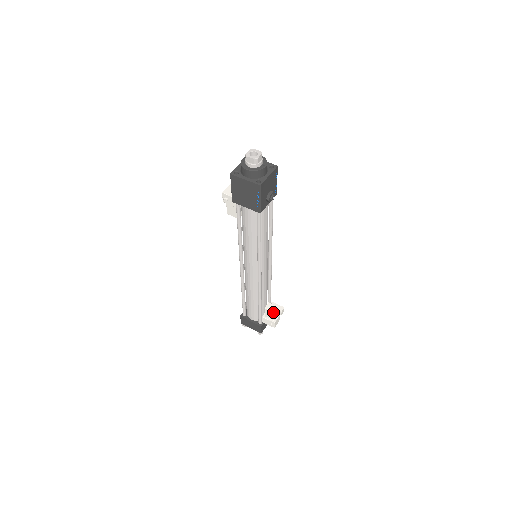
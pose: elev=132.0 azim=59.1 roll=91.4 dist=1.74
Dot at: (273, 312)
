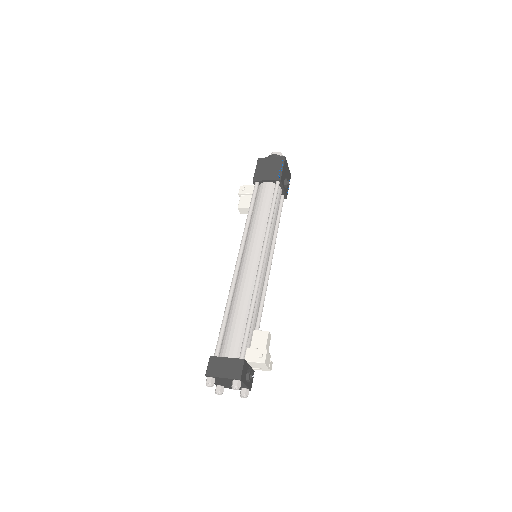
Dot at: (266, 331)
